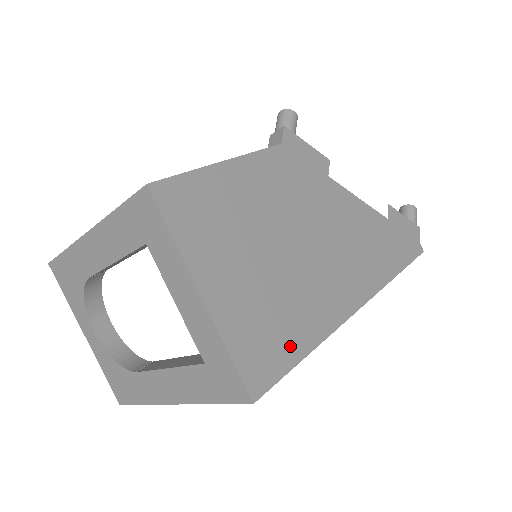
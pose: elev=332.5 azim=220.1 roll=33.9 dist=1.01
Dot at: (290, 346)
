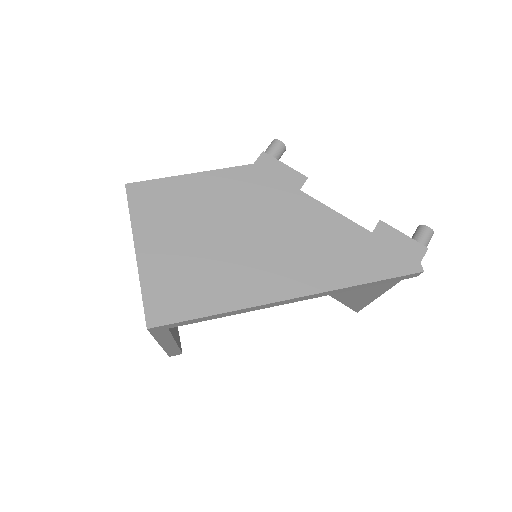
Dot at: (197, 304)
